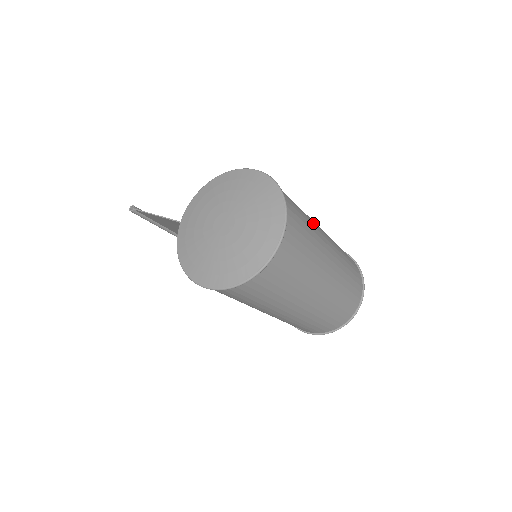
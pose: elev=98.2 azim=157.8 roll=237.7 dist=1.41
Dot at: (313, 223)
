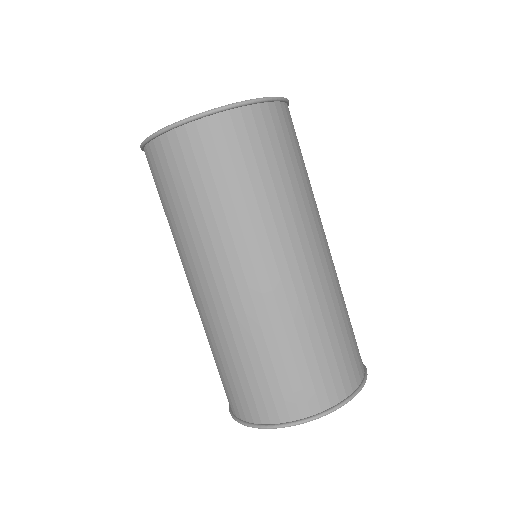
Dot at: (305, 205)
